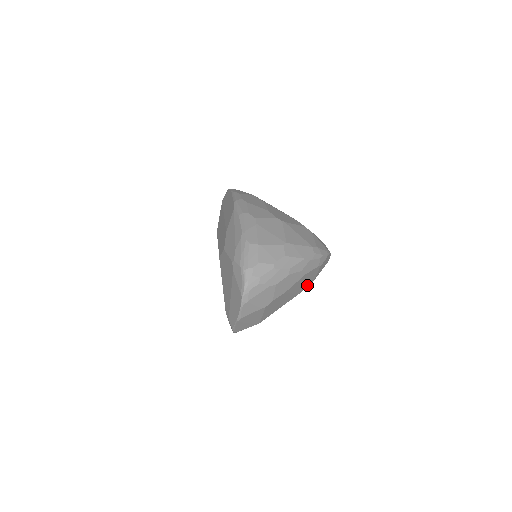
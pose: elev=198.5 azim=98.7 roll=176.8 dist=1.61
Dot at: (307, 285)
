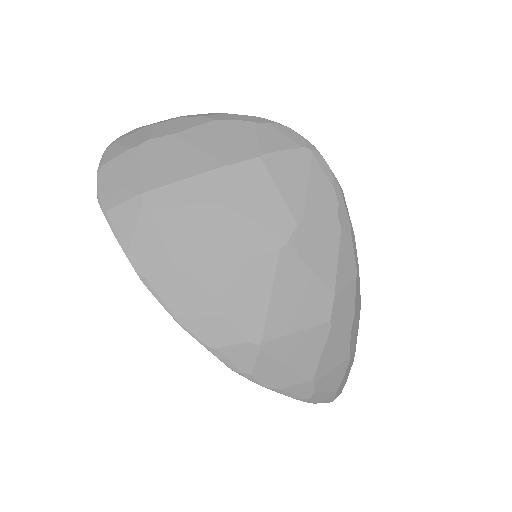
Dot at: (245, 156)
